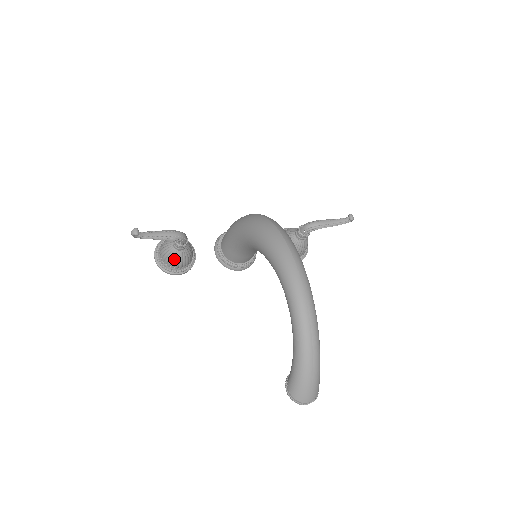
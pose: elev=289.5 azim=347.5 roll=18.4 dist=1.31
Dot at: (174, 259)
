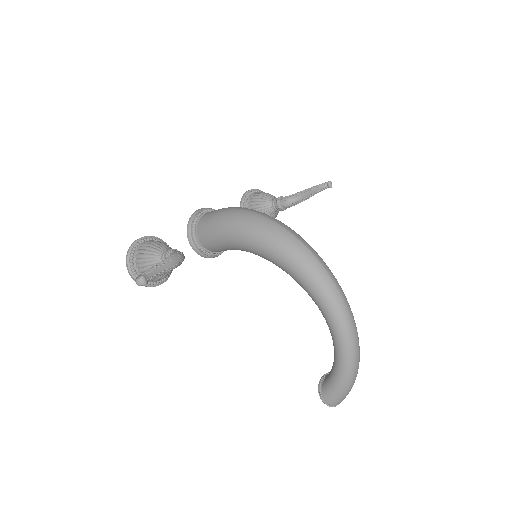
Dot at: (162, 275)
